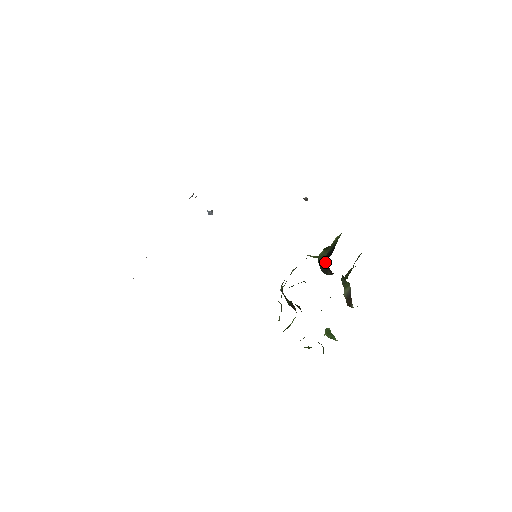
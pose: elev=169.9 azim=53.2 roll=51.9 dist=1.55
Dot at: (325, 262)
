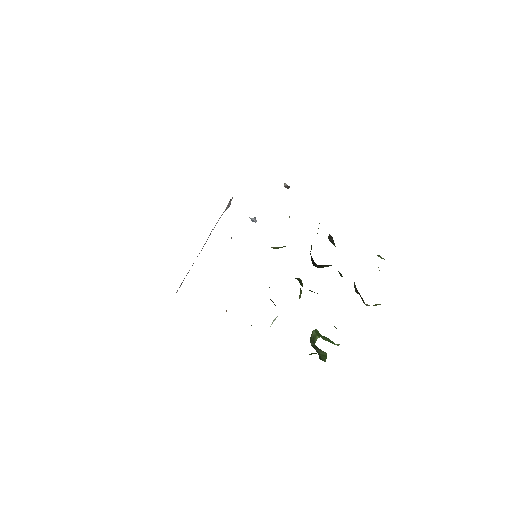
Dot at: (310, 253)
